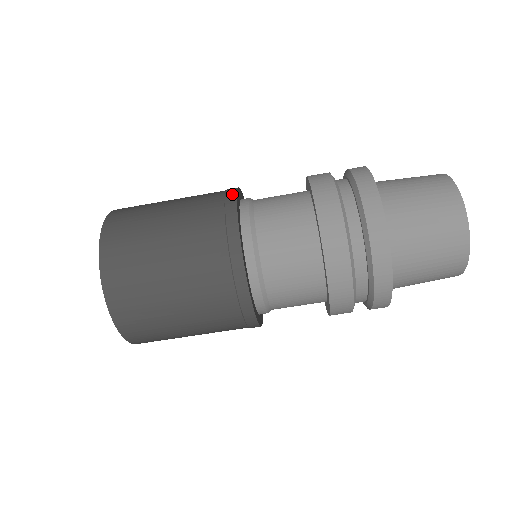
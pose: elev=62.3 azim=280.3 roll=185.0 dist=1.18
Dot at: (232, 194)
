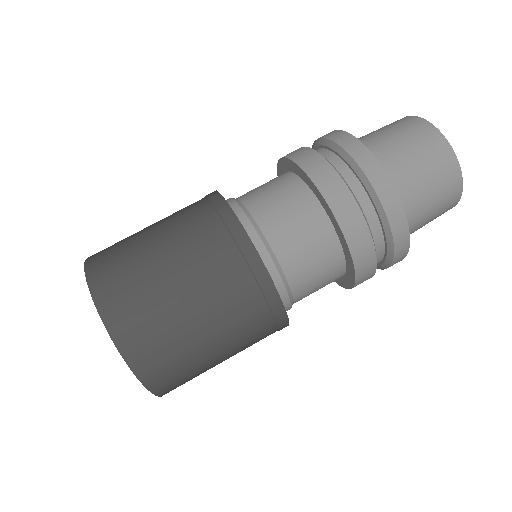
Dot at: (215, 195)
